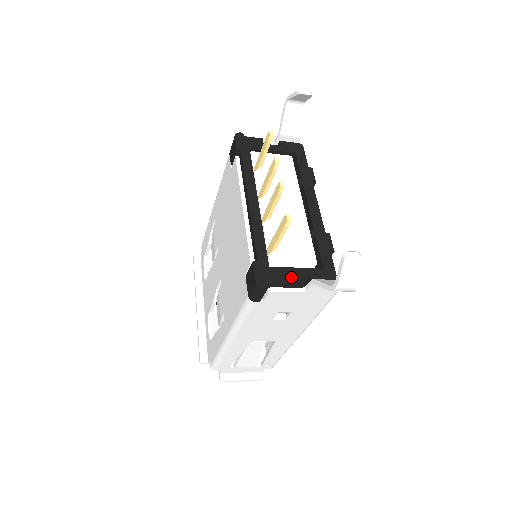
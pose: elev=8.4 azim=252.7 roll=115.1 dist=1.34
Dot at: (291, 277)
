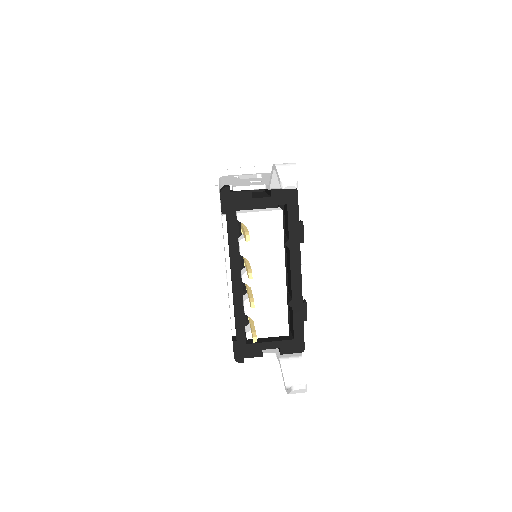
Dot at: (265, 348)
